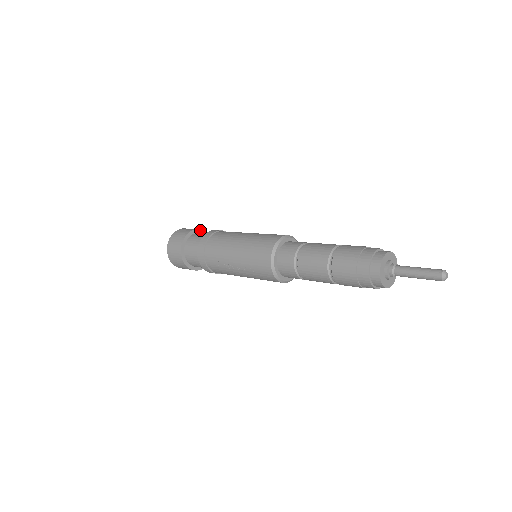
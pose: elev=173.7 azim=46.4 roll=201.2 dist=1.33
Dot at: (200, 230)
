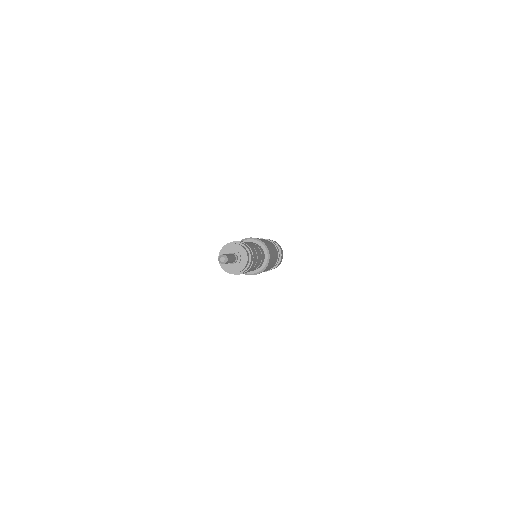
Dot at: occluded
